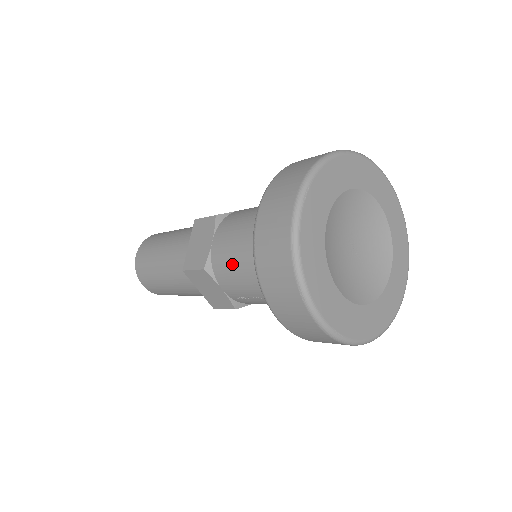
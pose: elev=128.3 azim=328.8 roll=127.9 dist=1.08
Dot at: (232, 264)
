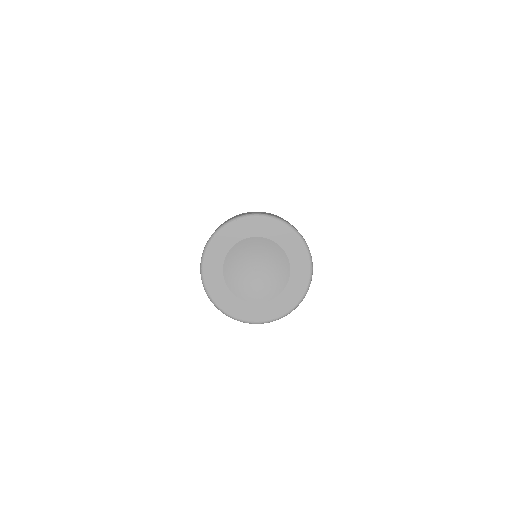
Dot at: occluded
